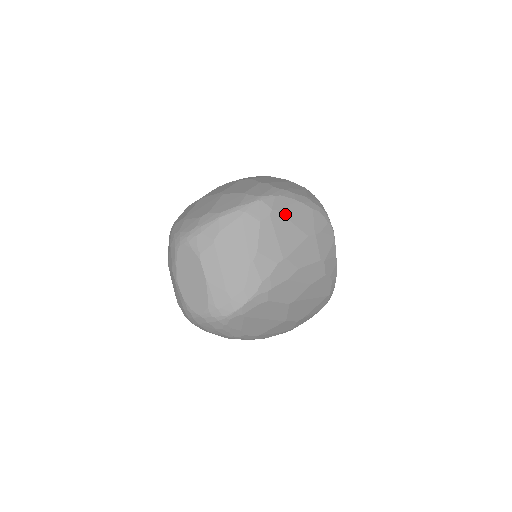
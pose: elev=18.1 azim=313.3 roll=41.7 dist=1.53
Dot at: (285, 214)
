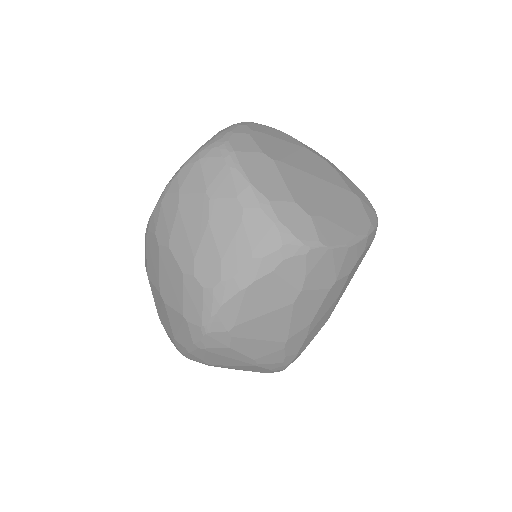
Dot at: (246, 318)
